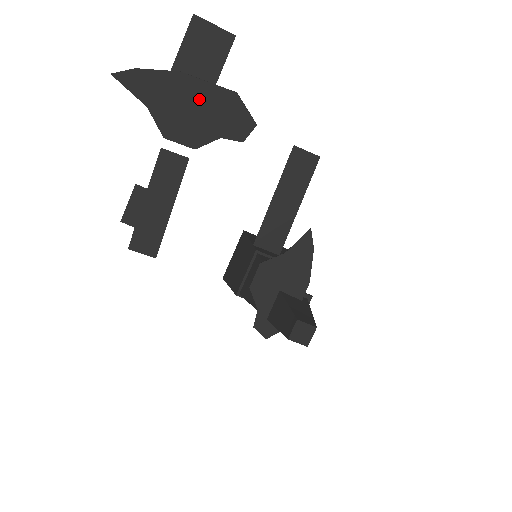
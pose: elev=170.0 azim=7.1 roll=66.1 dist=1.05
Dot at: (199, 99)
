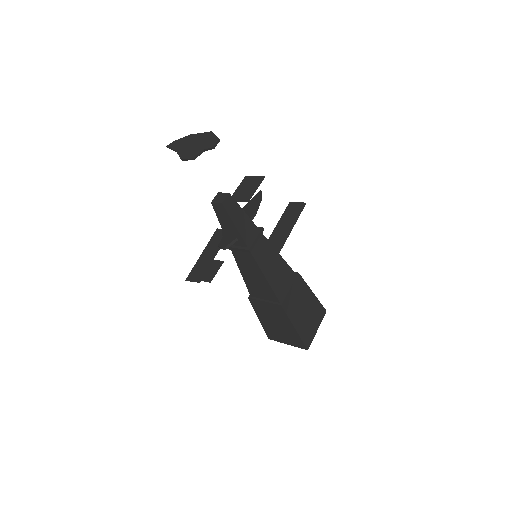
Dot at: (197, 140)
